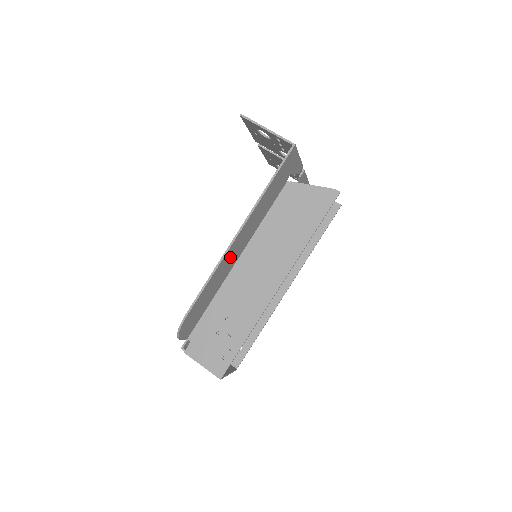
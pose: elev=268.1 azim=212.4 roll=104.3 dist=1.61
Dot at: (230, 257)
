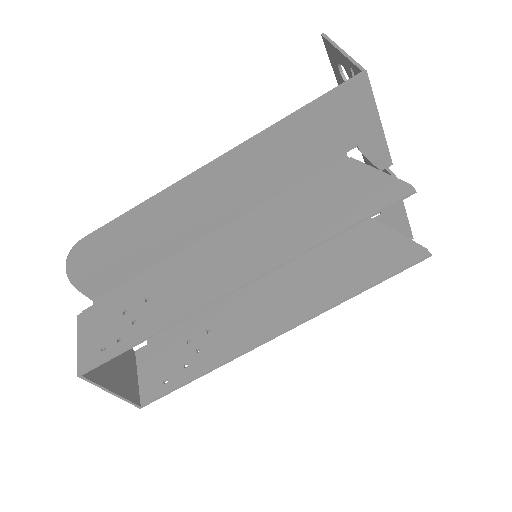
Dot at: (194, 204)
